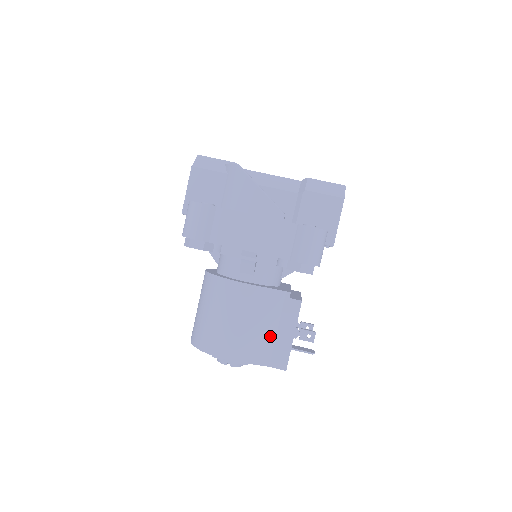
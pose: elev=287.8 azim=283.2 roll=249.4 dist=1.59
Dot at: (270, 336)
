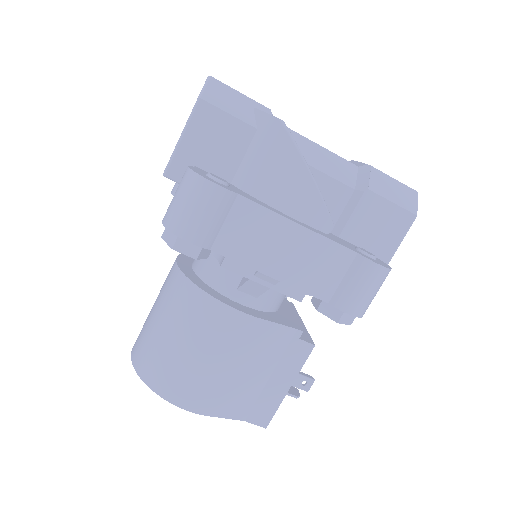
Dot at: (258, 384)
